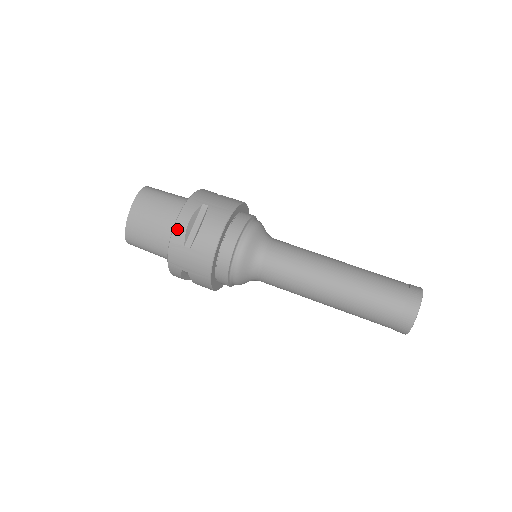
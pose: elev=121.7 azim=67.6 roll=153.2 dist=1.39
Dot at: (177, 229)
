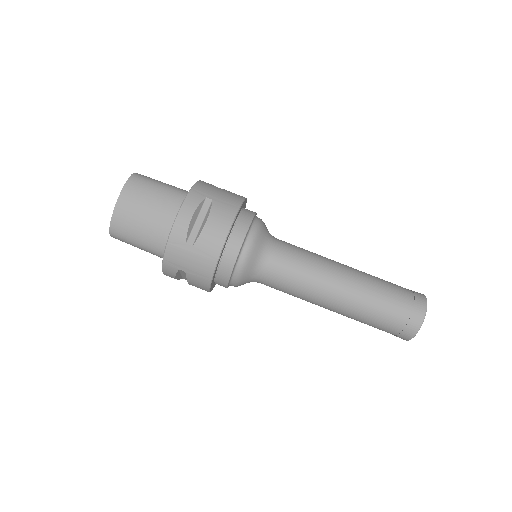
Dot at: (178, 224)
